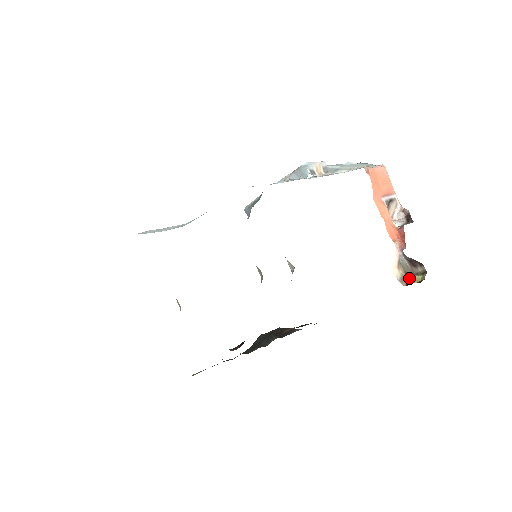
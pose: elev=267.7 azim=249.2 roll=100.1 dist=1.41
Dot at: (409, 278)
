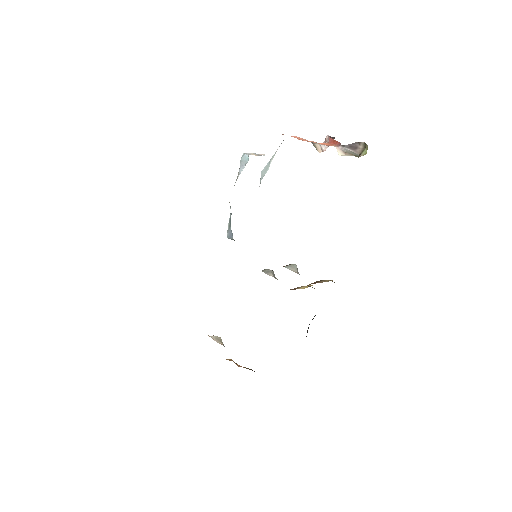
Dot at: occluded
